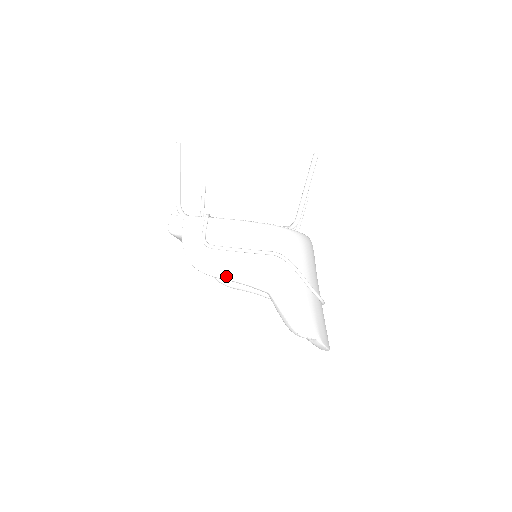
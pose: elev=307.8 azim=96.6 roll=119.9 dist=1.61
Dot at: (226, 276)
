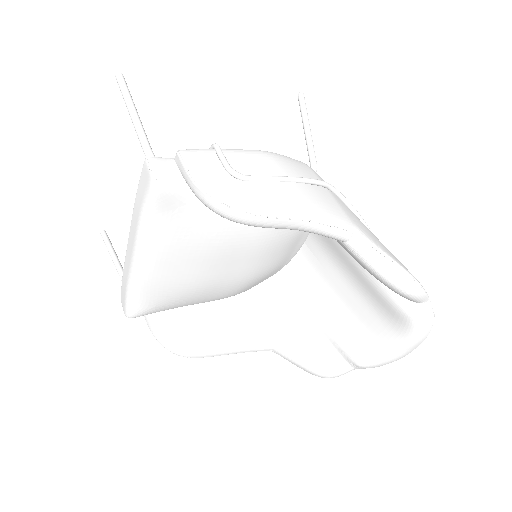
Dot at: (291, 213)
